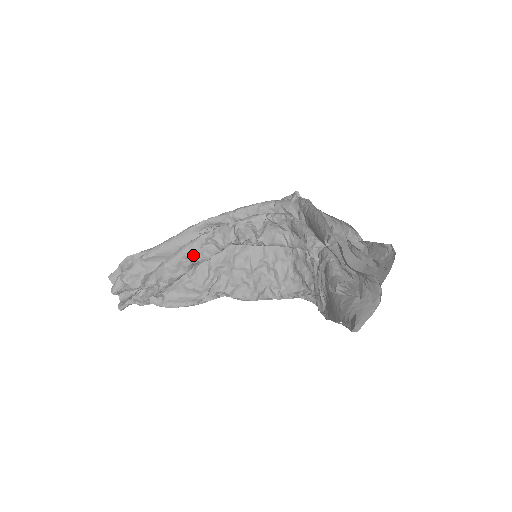
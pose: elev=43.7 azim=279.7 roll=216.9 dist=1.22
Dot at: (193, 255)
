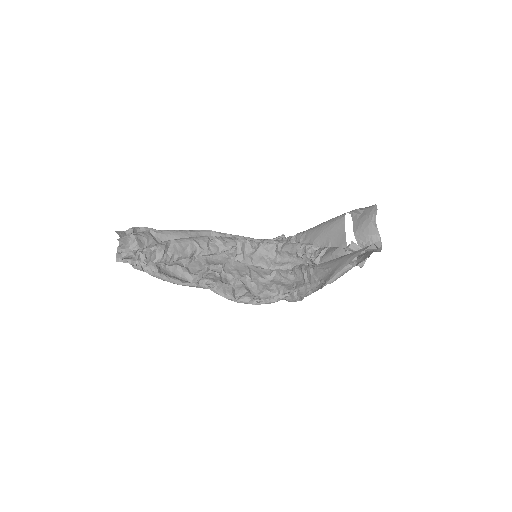
Dot at: (200, 245)
